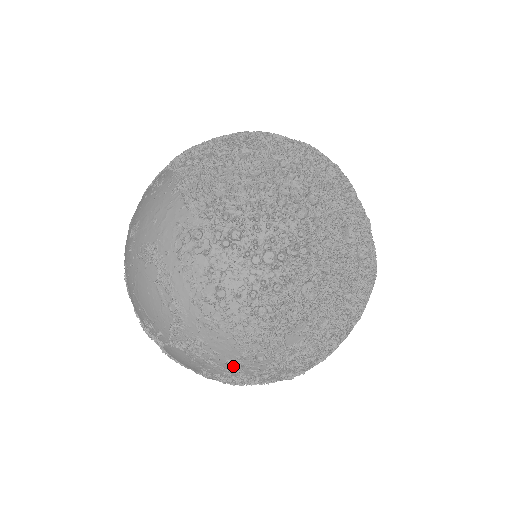
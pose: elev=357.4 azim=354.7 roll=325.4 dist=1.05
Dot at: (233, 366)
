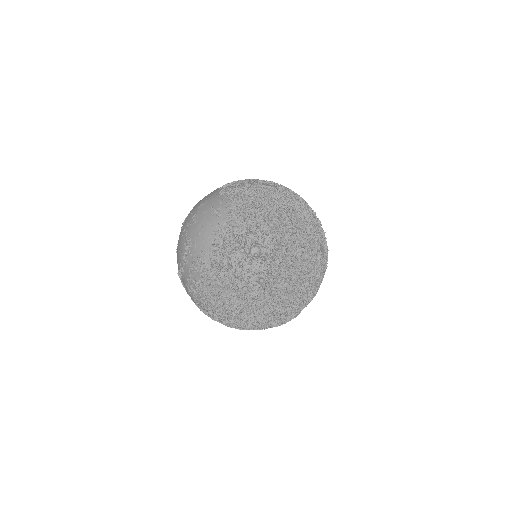
Dot at: occluded
